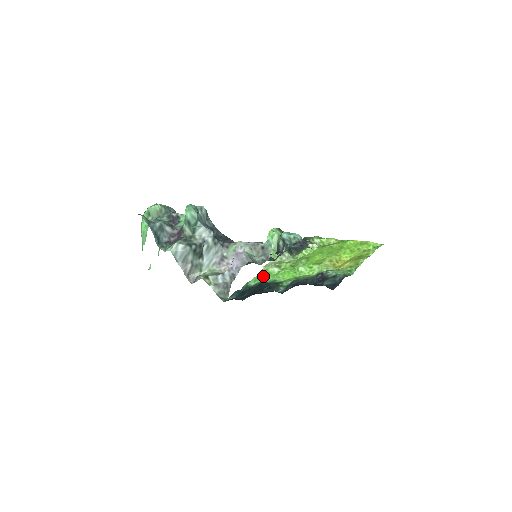
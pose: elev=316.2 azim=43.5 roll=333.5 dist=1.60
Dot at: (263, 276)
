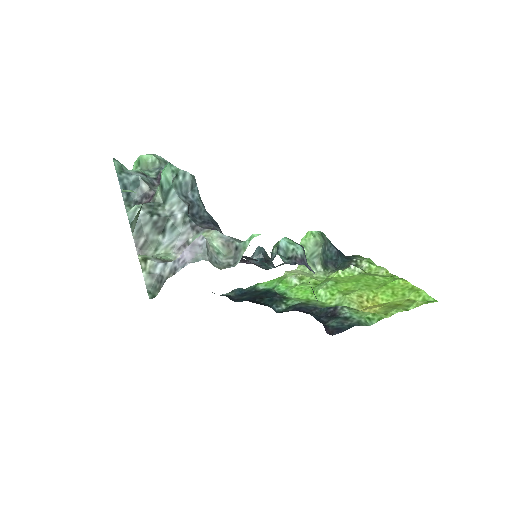
Dot at: (277, 283)
